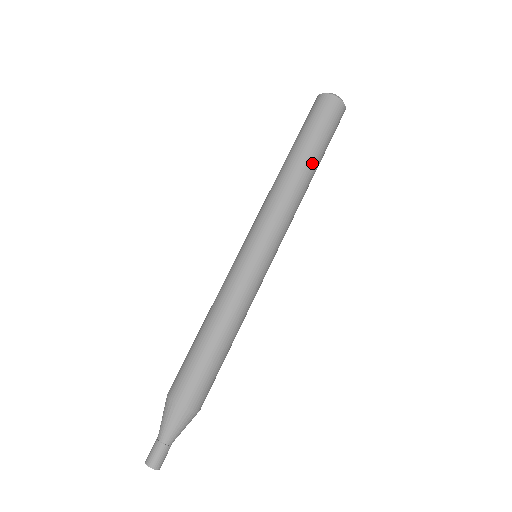
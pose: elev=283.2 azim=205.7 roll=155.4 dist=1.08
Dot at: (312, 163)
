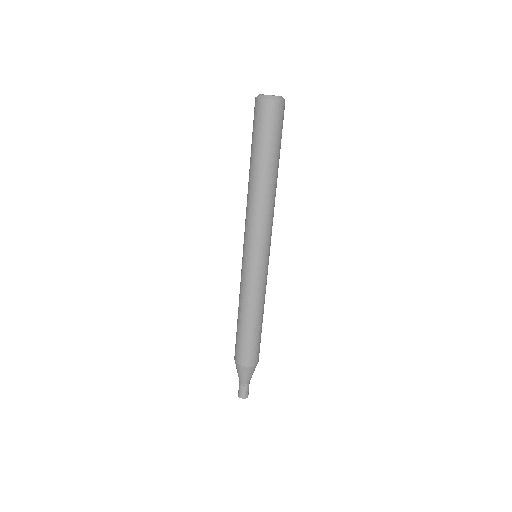
Dot at: (276, 172)
